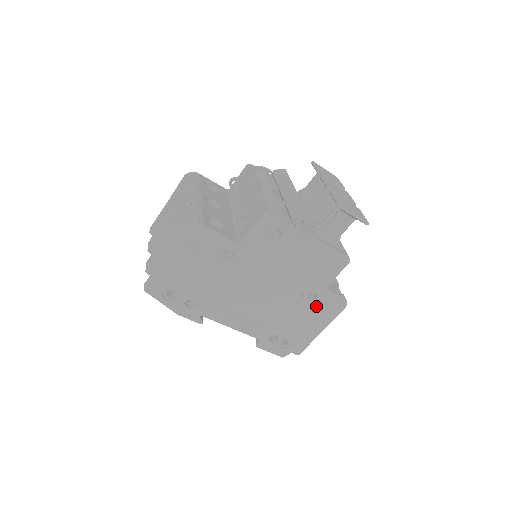
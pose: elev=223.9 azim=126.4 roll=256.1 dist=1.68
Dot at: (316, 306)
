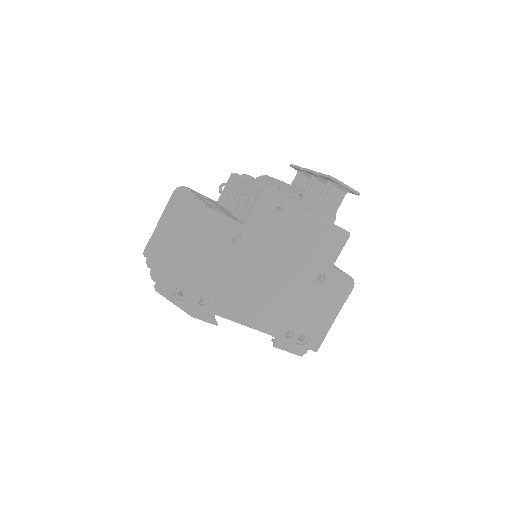
Dot at: (326, 289)
